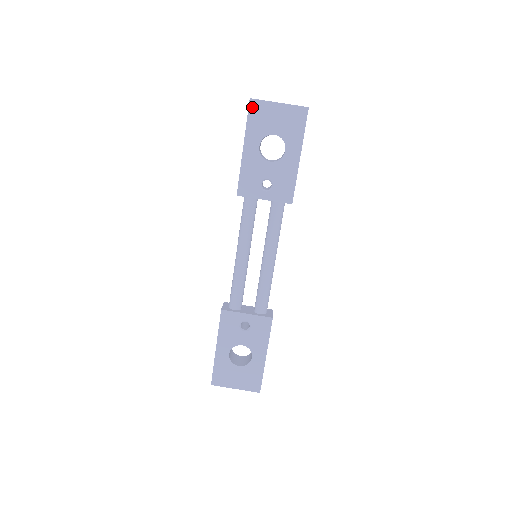
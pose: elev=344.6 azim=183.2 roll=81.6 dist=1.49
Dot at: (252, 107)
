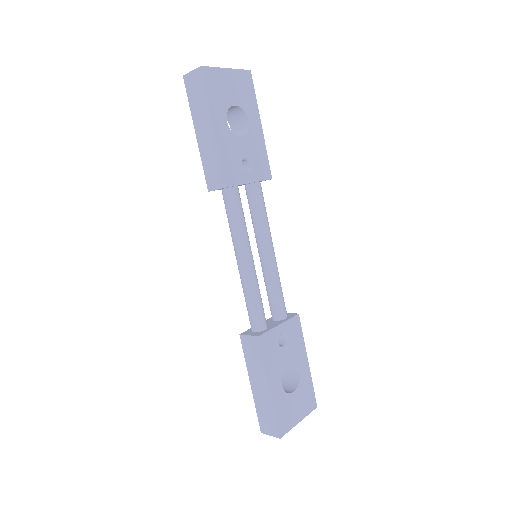
Dot at: (206, 76)
